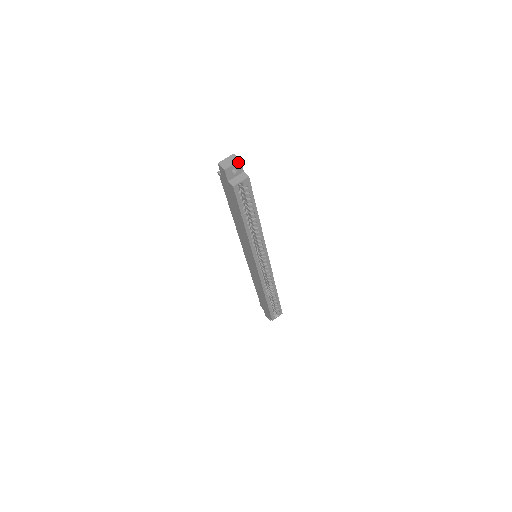
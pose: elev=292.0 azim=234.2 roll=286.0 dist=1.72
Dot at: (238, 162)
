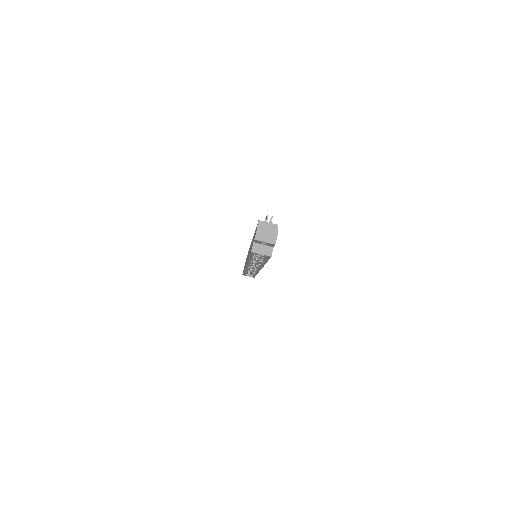
Dot at: (272, 243)
